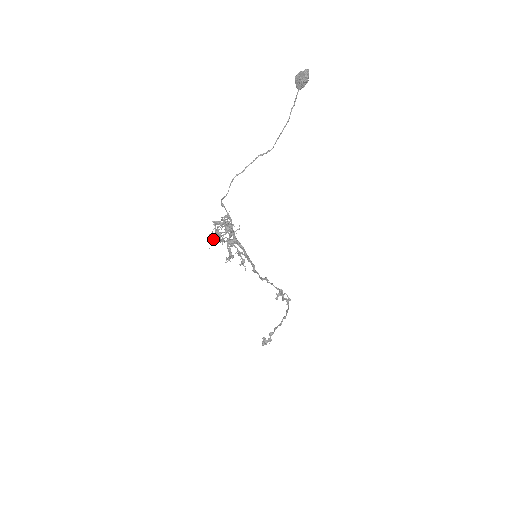
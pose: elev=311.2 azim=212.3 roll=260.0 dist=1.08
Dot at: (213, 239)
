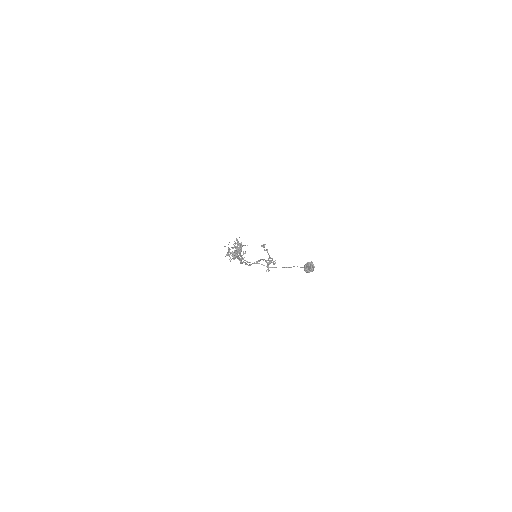
Dot at: (228, 247)
